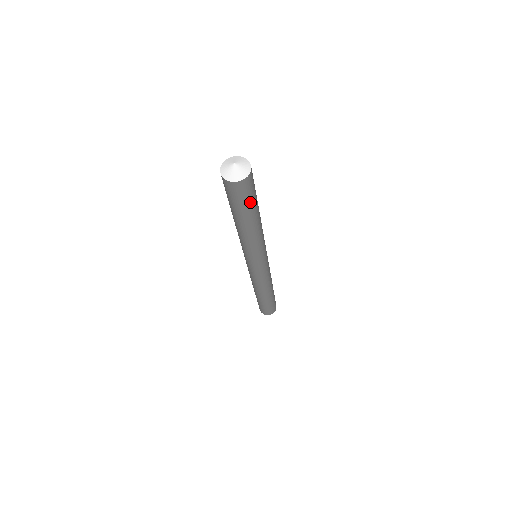
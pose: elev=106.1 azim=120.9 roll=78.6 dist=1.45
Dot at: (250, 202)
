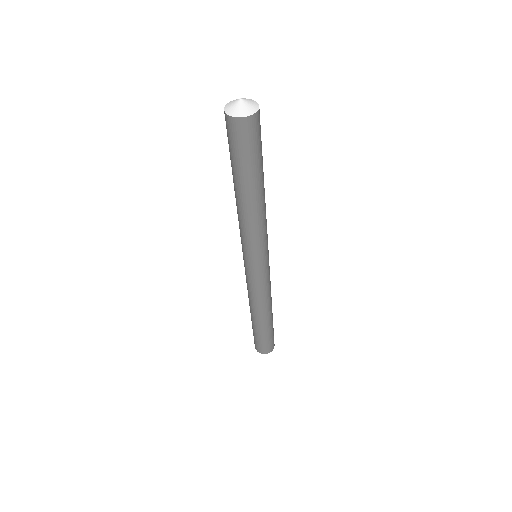
Dot at: (254, 157)
